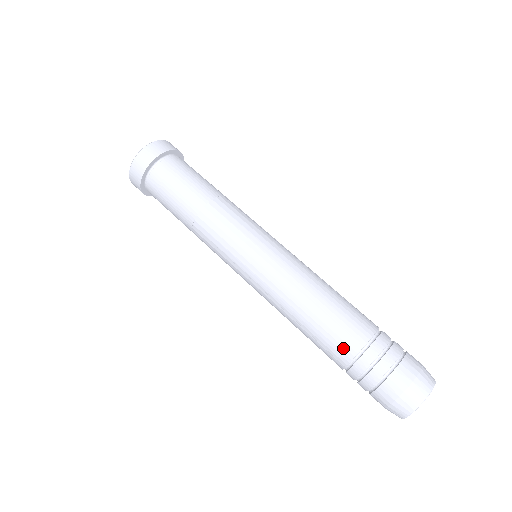
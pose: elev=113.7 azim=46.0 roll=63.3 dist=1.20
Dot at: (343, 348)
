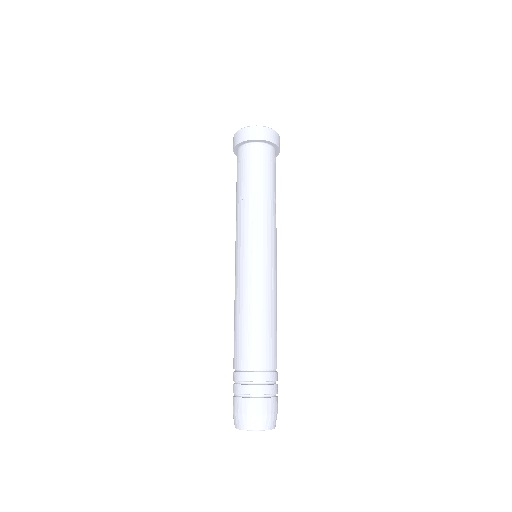
Dot at: (238, 357)
